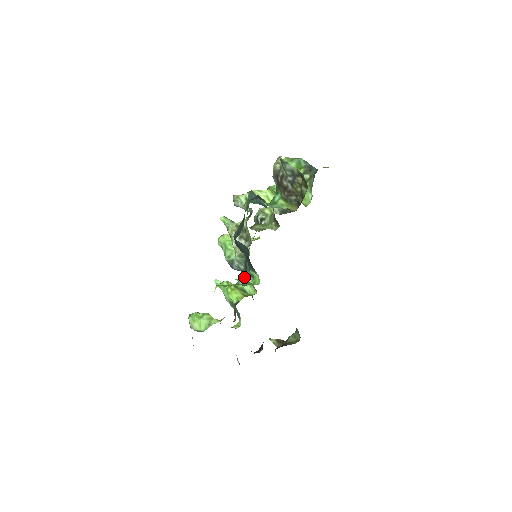
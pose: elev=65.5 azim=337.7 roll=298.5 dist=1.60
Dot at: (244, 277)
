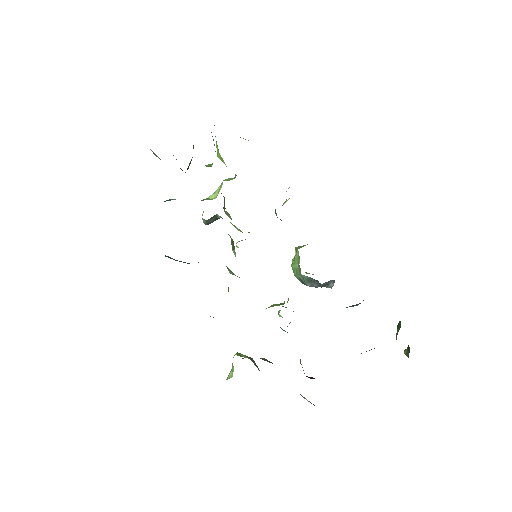
Dot at: (228, 288)
